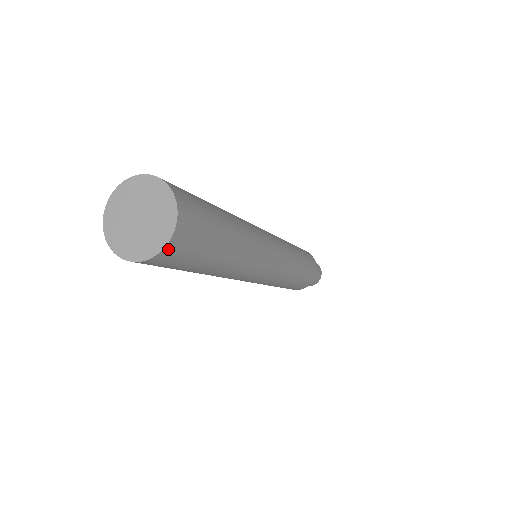
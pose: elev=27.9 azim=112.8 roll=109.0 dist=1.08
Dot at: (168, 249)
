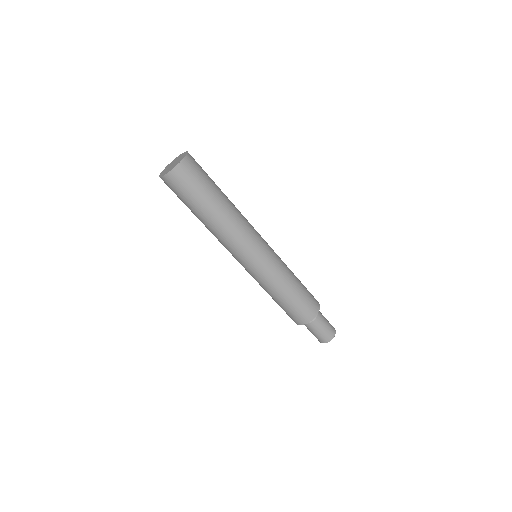
Dot at: (177, 169)
